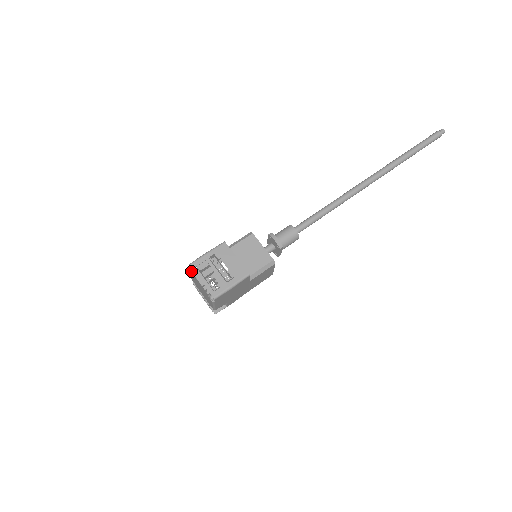
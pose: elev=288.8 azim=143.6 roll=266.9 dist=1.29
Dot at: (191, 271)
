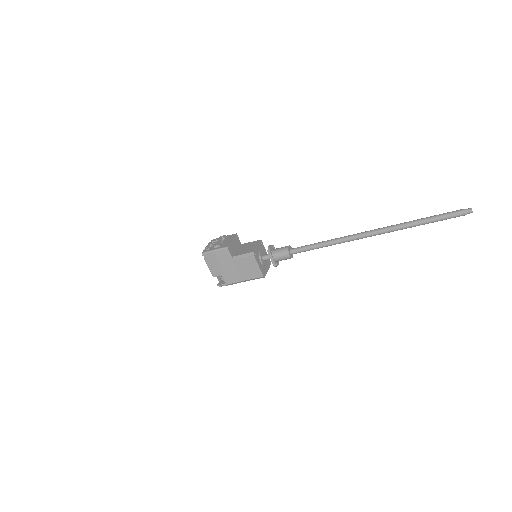
Dot at: (210, 242)
